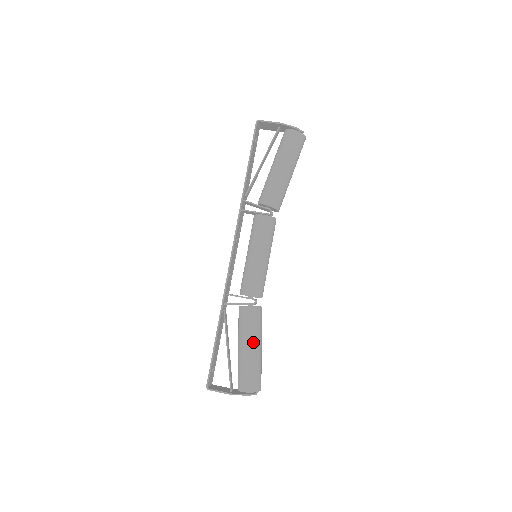
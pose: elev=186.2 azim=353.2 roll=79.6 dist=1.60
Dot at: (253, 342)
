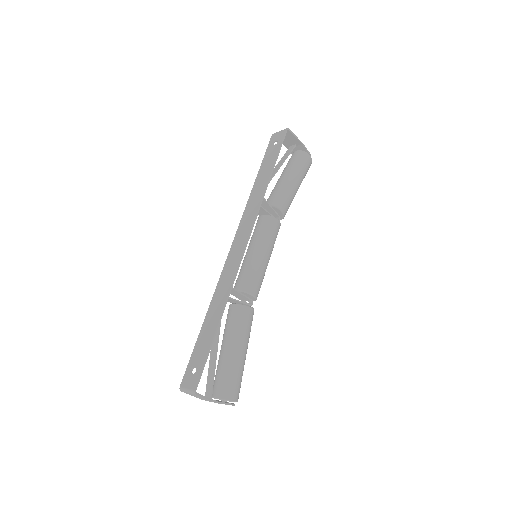
Dot at: (247, 346)
